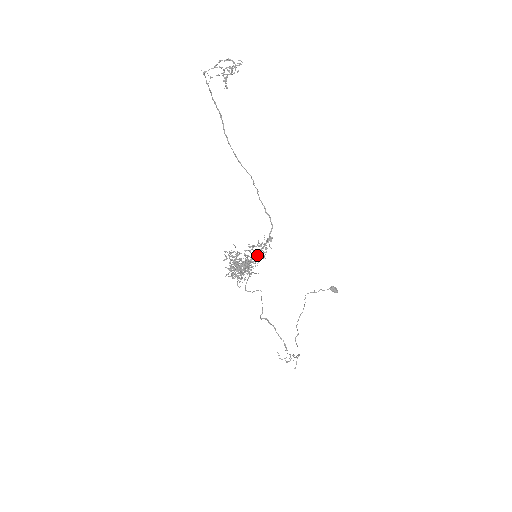
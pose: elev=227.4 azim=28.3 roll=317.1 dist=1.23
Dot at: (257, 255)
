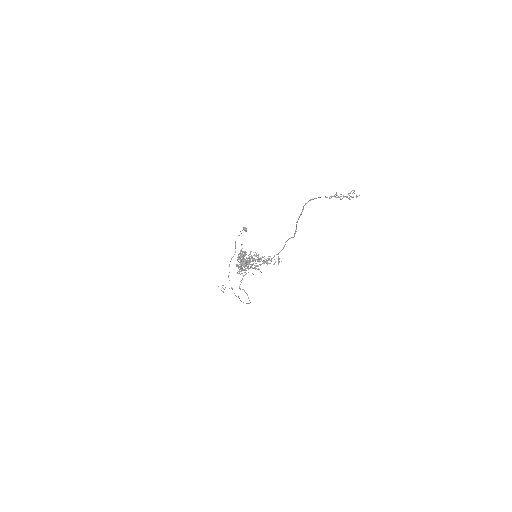
Dot at: (261, 259)
